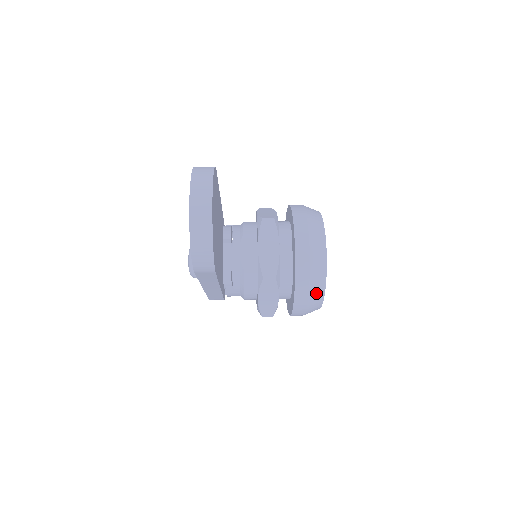
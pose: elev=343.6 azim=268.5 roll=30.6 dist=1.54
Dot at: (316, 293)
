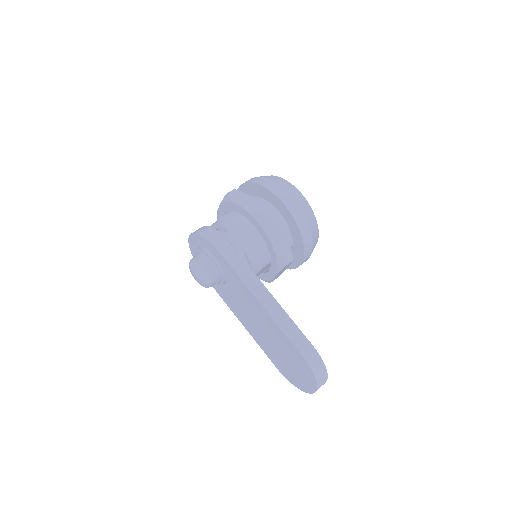
Dot at: occluded
